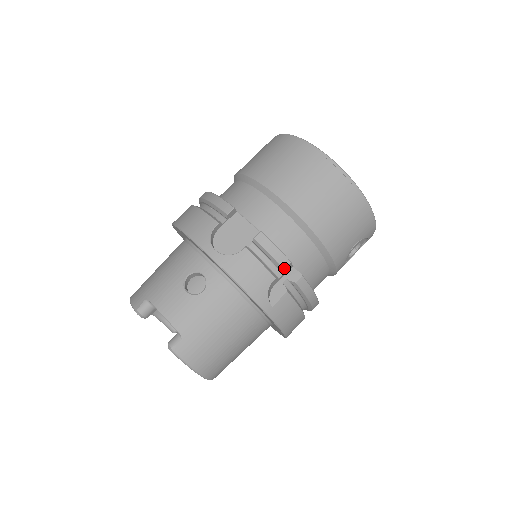
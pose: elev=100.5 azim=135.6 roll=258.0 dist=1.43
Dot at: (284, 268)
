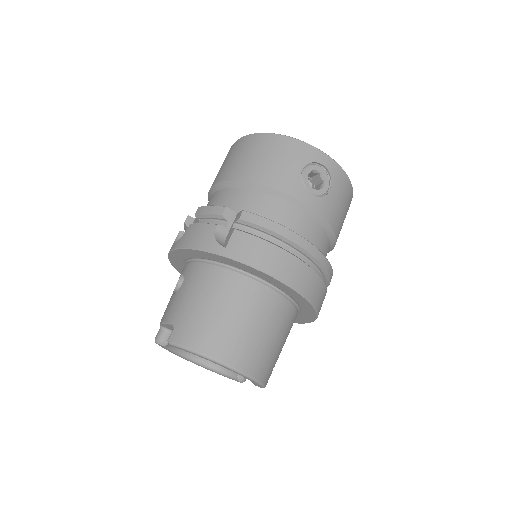
Dot at: (221, 214)
